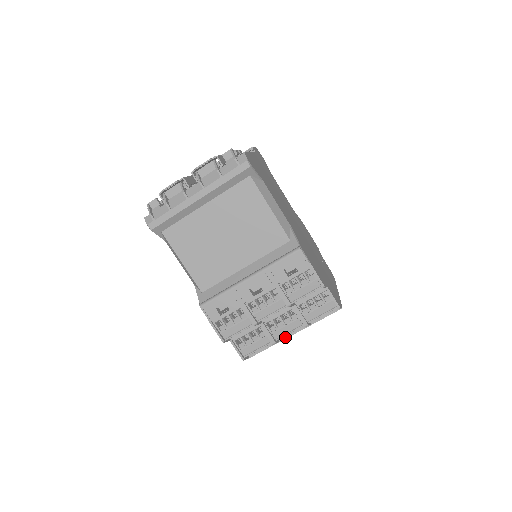
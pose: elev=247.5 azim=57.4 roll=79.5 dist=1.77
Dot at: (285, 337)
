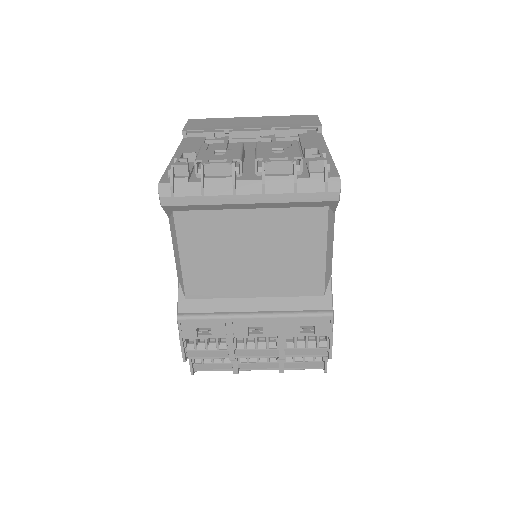
Dot at: occluded
